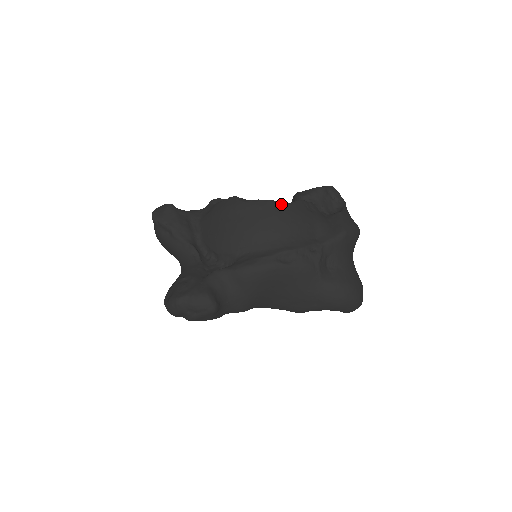
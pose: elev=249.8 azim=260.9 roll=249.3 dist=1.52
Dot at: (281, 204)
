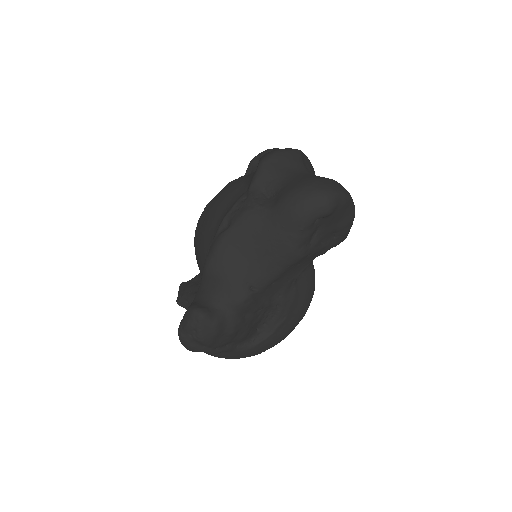
Dot at: (212, 200)
